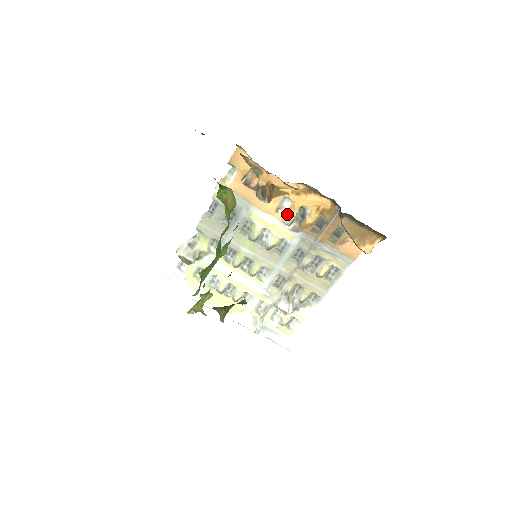
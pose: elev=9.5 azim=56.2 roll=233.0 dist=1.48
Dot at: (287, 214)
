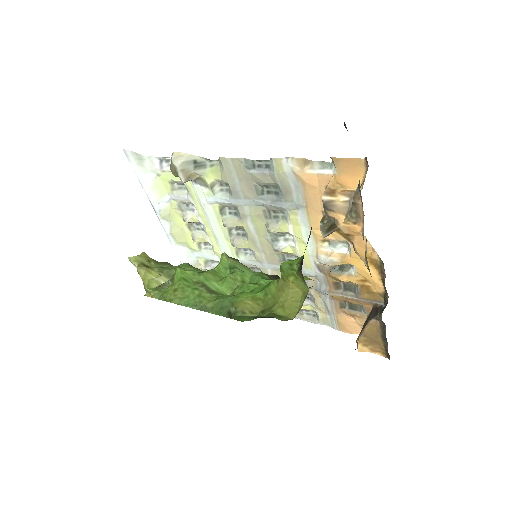
Dot at: (330, 257)
